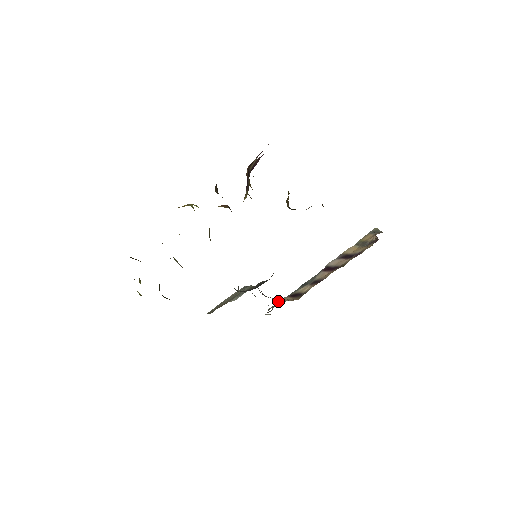
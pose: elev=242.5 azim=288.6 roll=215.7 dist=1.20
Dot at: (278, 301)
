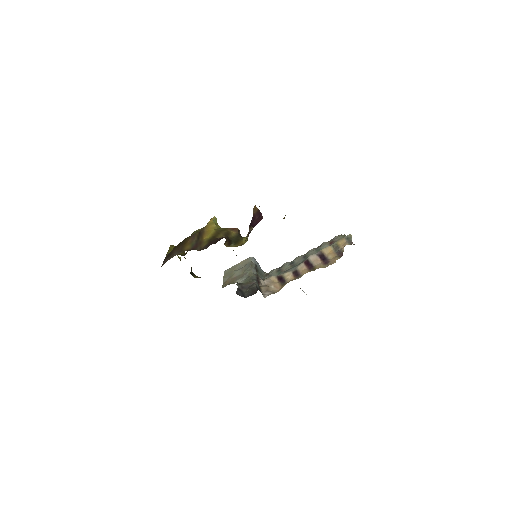
Dot at: (265, 290)
